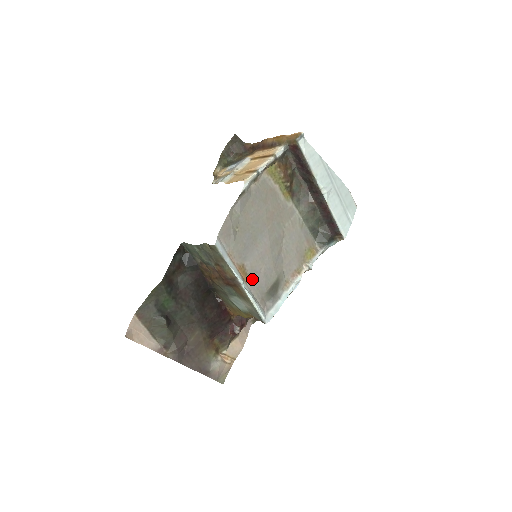
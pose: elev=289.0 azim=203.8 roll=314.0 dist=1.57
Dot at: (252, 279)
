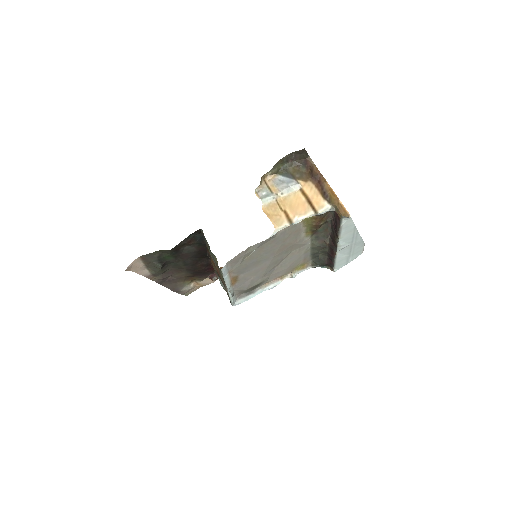
Dot at: (239, 283)
